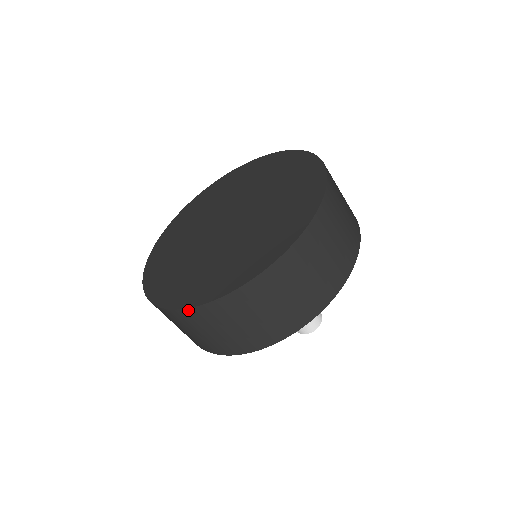
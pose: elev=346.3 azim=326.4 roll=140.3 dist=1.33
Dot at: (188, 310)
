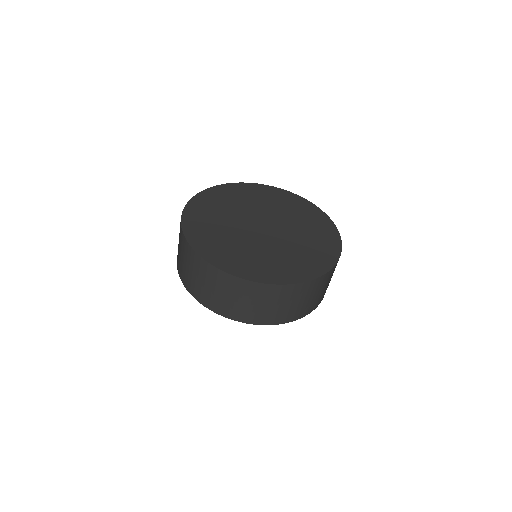
Dot at: (228, 275)
